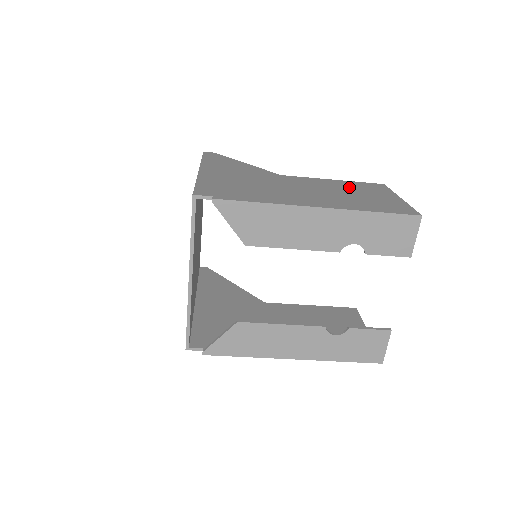
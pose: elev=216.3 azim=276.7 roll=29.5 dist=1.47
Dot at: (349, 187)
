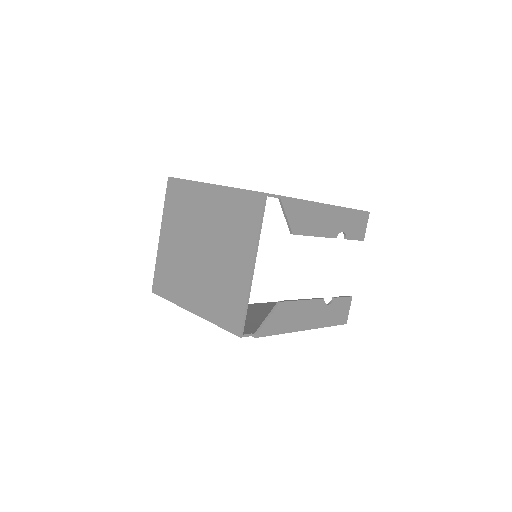
Dot at: occluded
